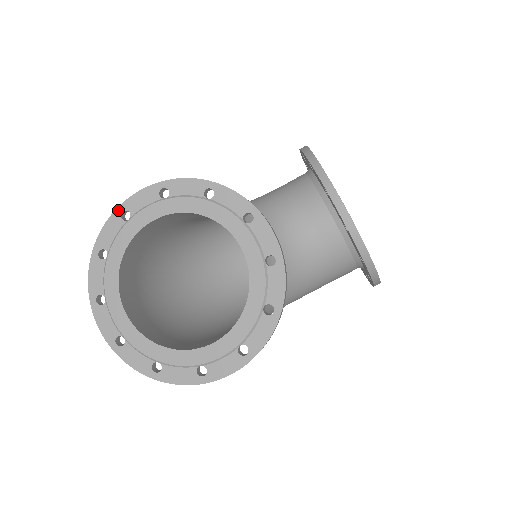
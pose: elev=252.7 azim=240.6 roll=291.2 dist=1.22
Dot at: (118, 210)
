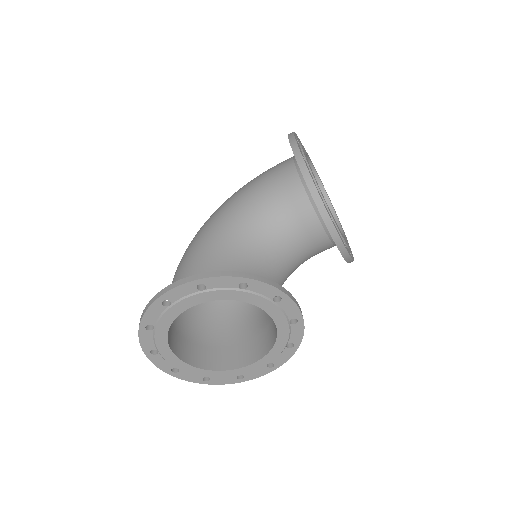
Dot at: (158, 300)
